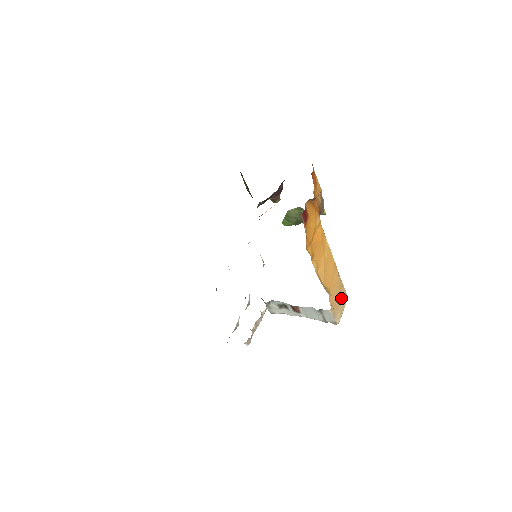
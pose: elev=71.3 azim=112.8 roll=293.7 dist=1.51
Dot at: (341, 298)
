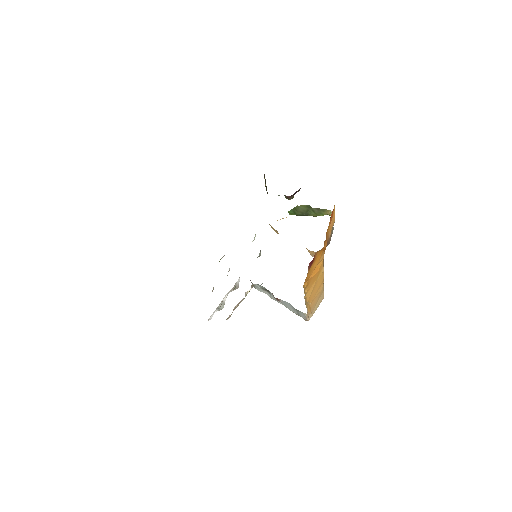
Dot at: (318, 301)
